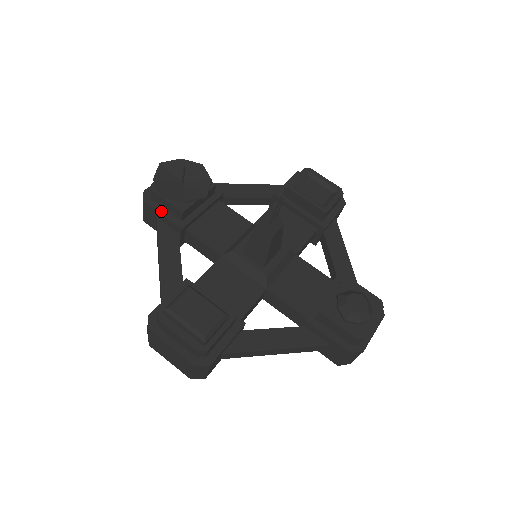
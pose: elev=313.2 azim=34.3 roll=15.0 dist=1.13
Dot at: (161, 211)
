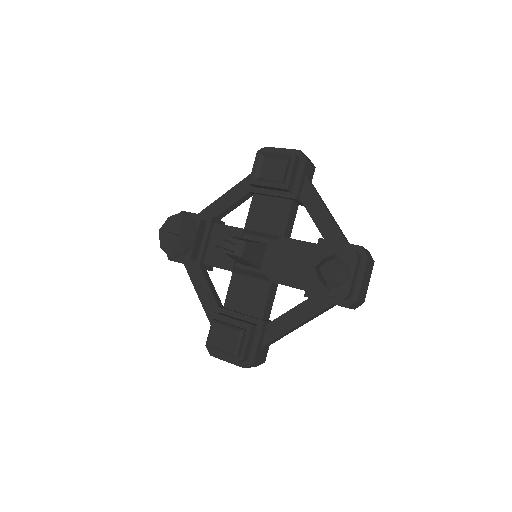
Dot at: (181, 261)
